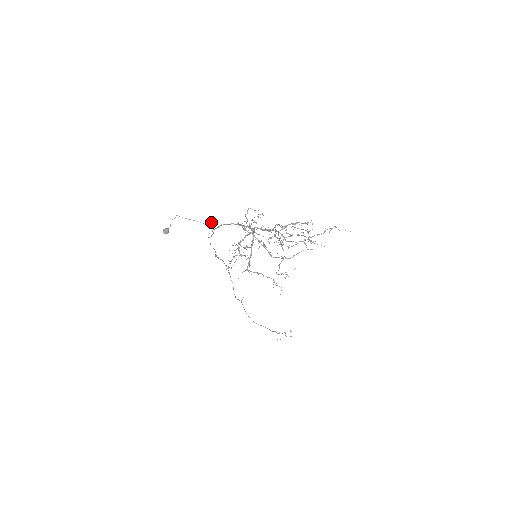
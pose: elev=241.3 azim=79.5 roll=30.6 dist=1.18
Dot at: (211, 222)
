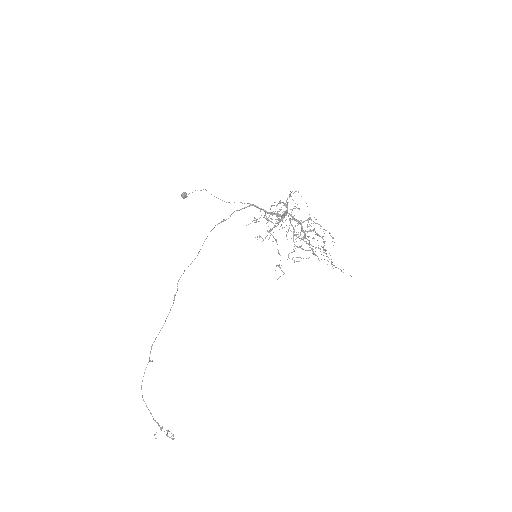
Dot at: occluded
